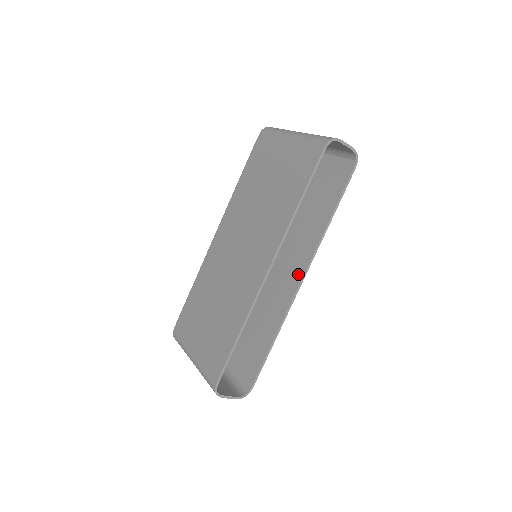
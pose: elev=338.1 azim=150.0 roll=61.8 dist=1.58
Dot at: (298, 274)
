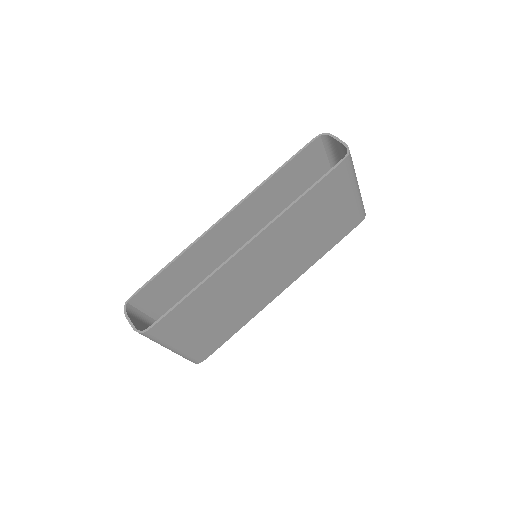
Dot at: (253, 242)
